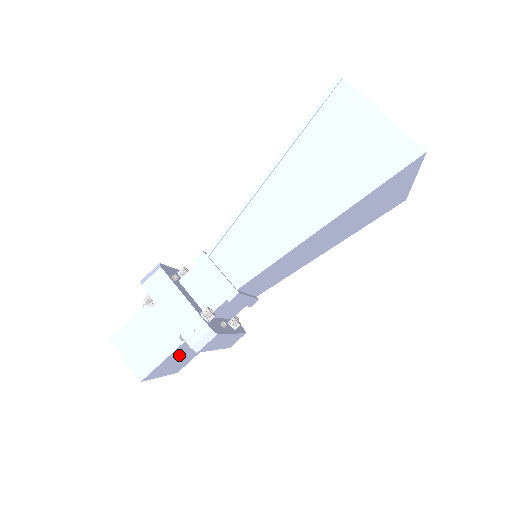
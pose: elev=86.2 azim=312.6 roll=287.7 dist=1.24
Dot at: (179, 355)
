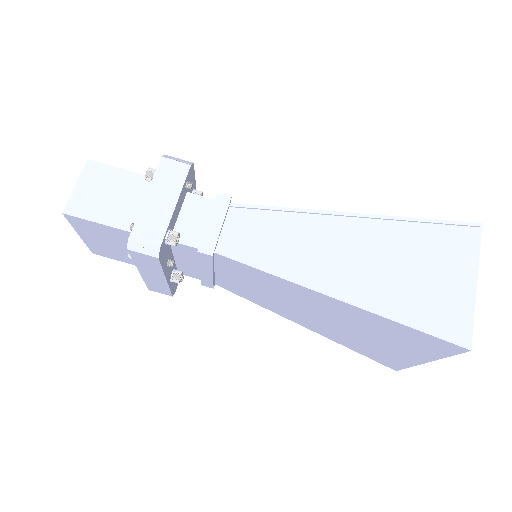
Dot at: (113, 238)
